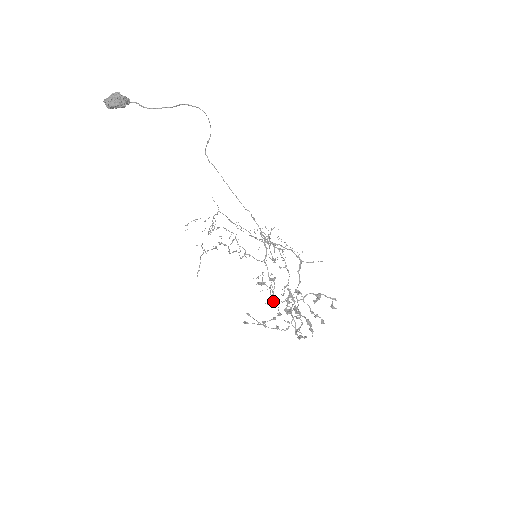
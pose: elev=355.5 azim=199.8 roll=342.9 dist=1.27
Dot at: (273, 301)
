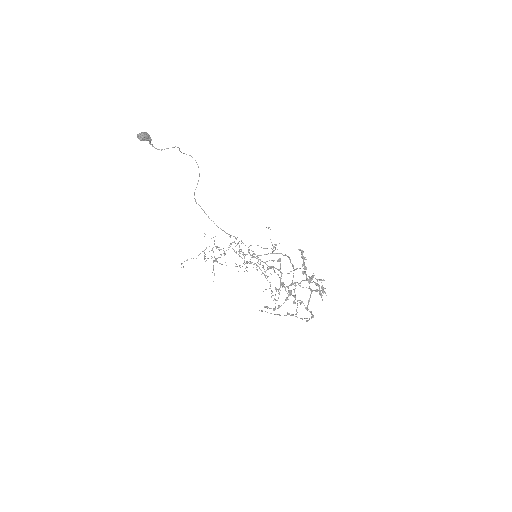
Dot at: (282, 283)
